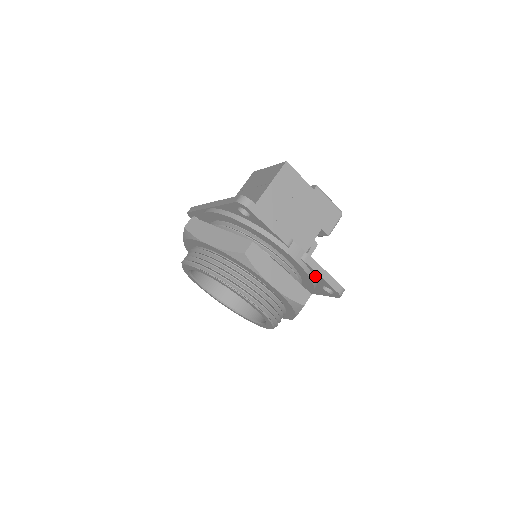
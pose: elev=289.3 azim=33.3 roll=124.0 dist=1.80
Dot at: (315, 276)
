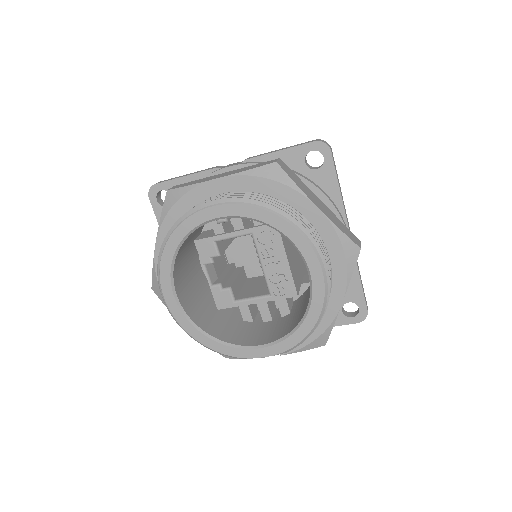
Dot at: occluded
